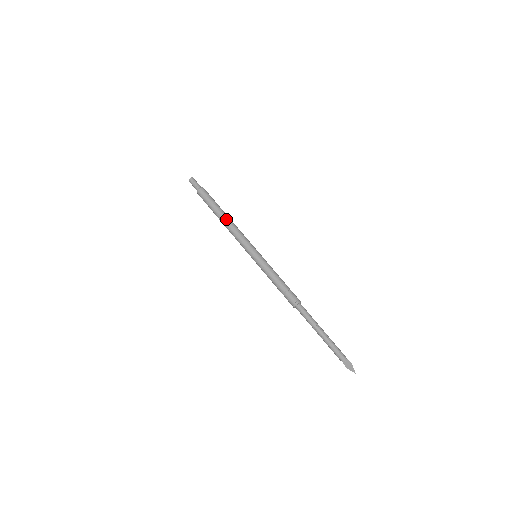
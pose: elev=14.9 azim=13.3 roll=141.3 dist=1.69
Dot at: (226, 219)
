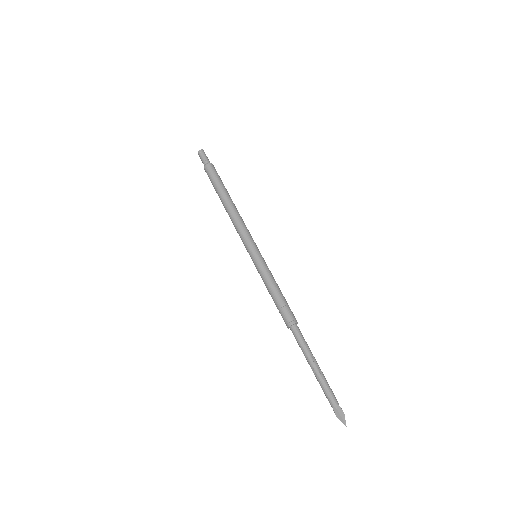
Dot at: (230, 205)
